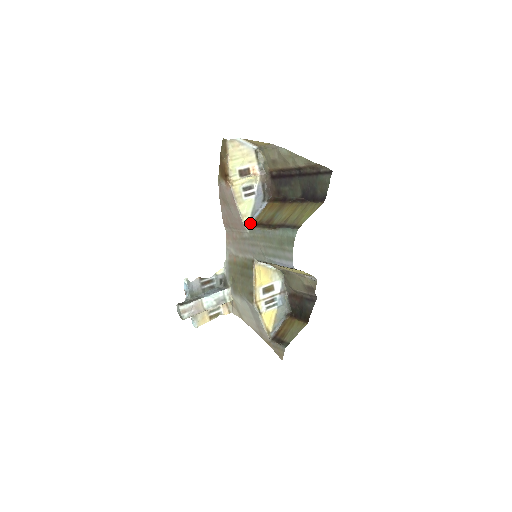
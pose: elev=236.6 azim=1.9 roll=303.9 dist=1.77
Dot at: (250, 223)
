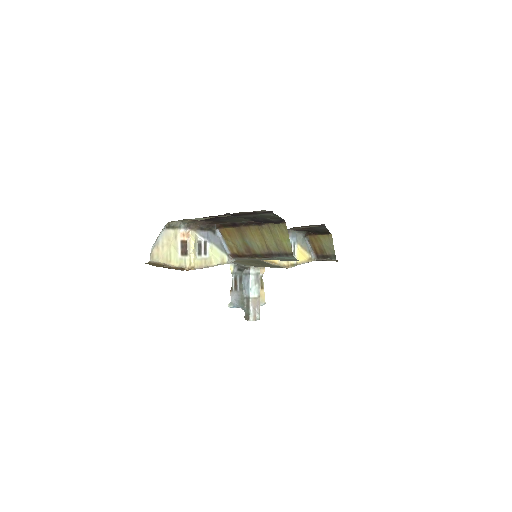
Dot at: (230, 256)
